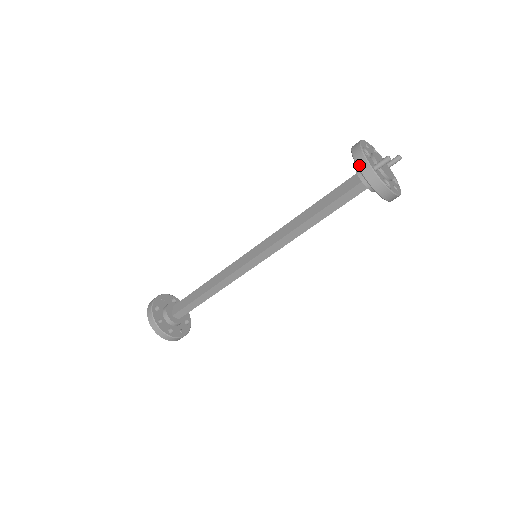
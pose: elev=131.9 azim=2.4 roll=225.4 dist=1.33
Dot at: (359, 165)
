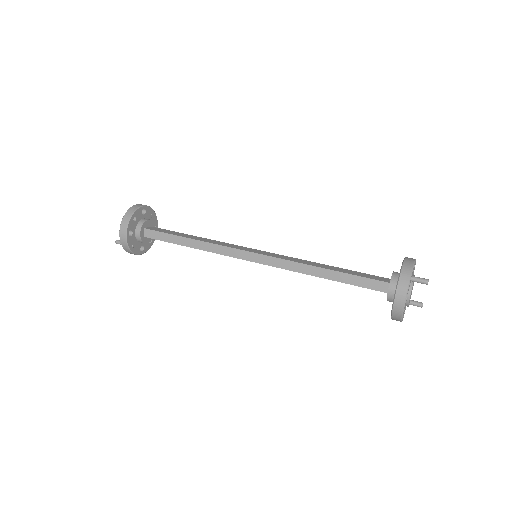
Dot at: (405, 264)
